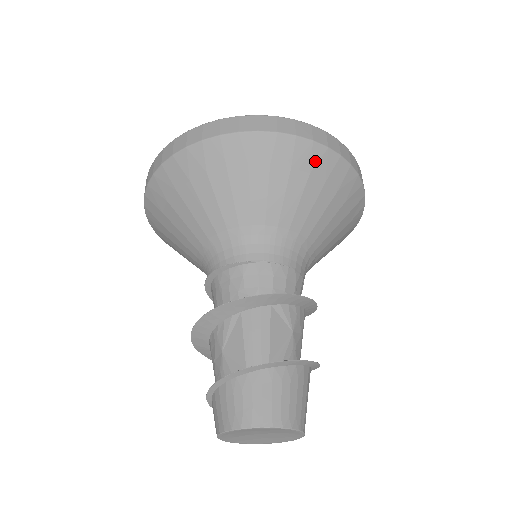
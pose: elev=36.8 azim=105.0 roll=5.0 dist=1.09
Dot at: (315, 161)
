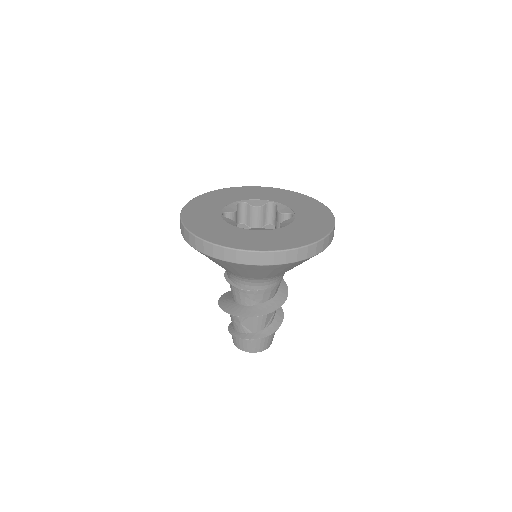
Dot at: occluded
